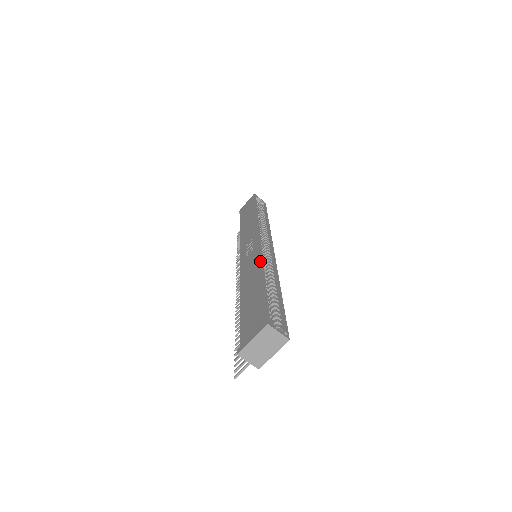
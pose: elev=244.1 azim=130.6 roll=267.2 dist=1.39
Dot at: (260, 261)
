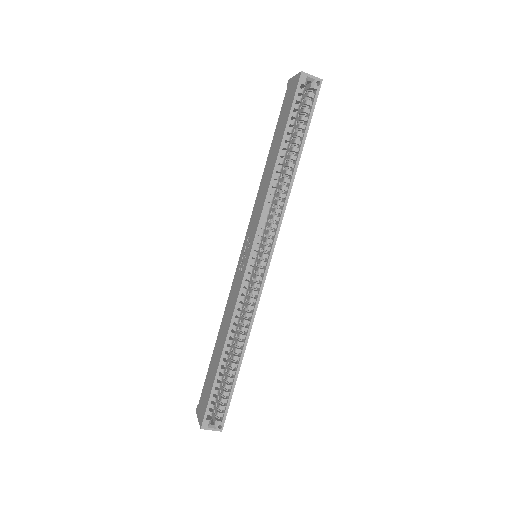
Dot at: (231, 318)
